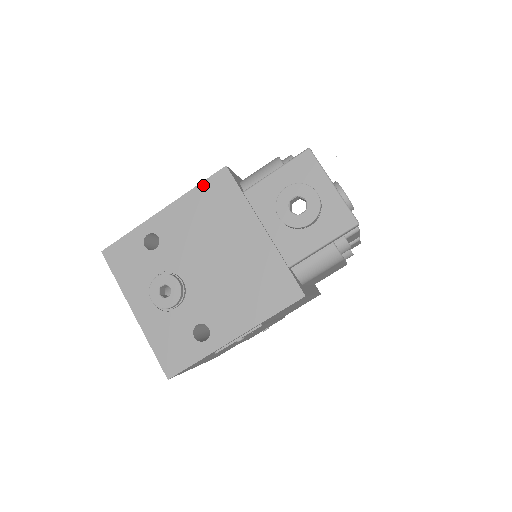
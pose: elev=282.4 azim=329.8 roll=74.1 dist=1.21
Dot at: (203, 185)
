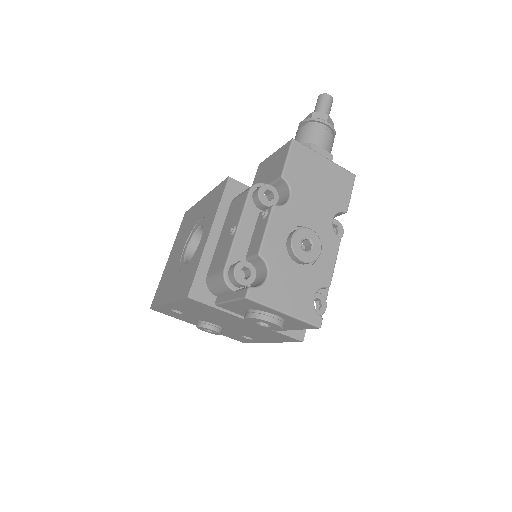
Dot at: (181, 301)
